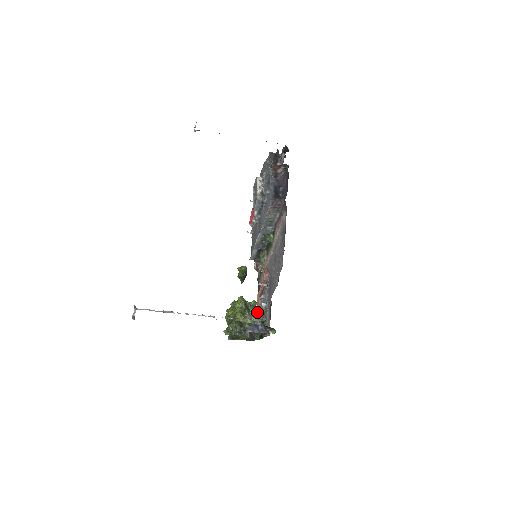
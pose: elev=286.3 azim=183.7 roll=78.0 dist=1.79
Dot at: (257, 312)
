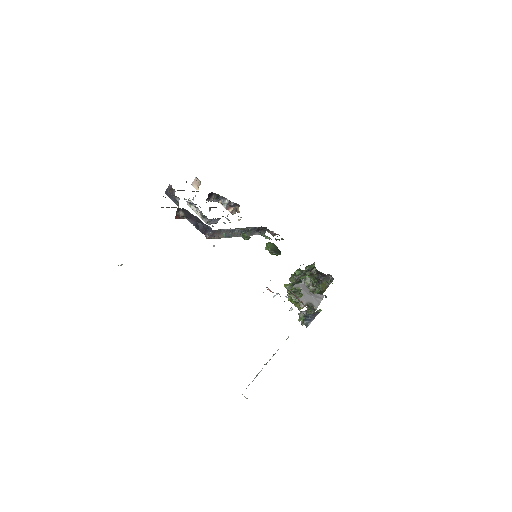
Dot at: occluded
